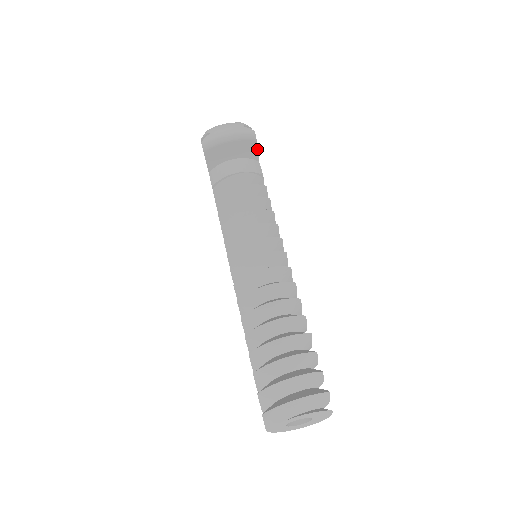
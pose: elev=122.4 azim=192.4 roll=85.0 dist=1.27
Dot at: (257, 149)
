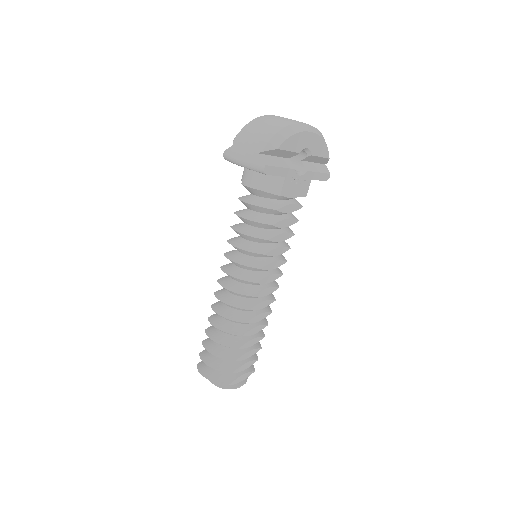
Dot at: (274, 175)
